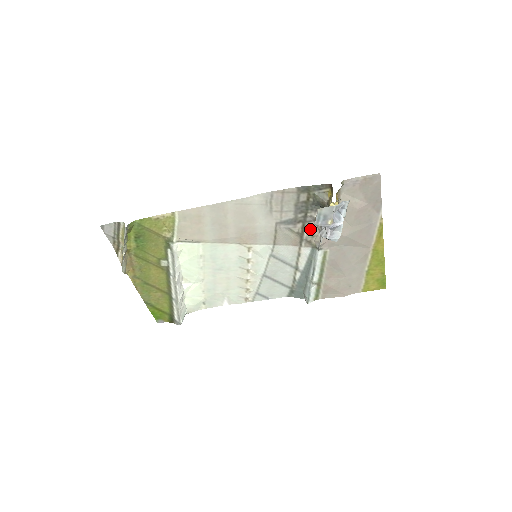
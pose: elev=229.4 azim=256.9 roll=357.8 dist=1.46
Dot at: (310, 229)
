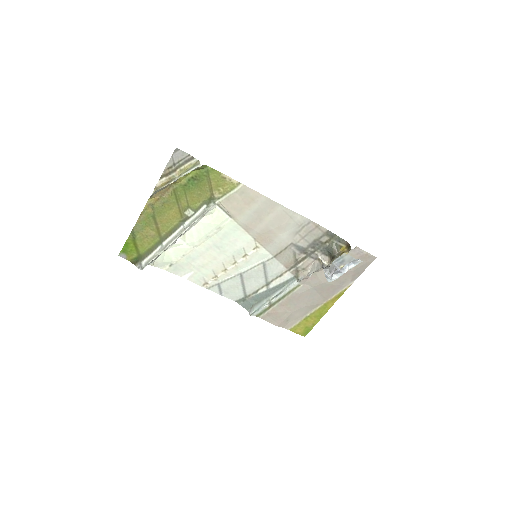
Dot at: (307, 263)
